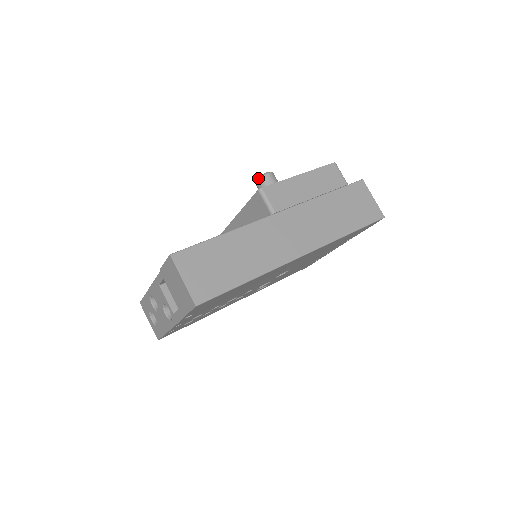
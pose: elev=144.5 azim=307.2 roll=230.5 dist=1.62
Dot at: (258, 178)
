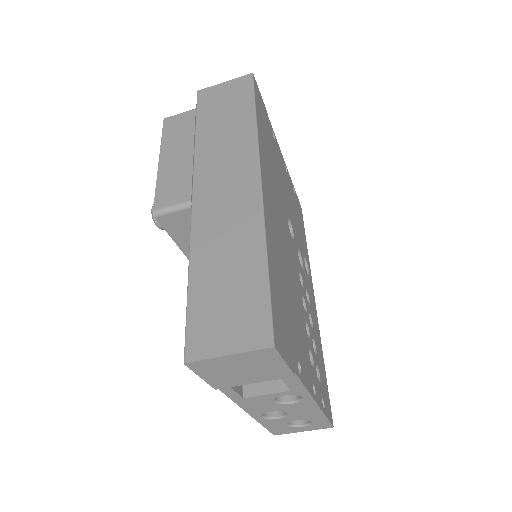
Dot at: (155, 223)
